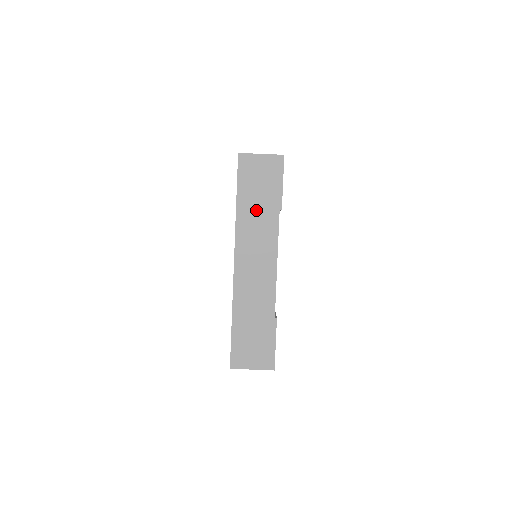
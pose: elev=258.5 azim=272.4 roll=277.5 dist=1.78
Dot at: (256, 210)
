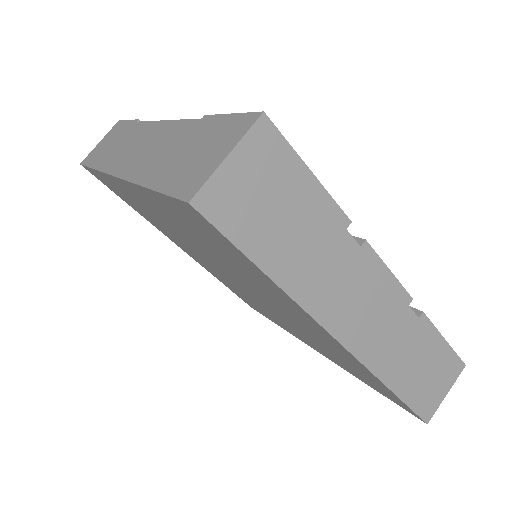
Dot at: (115, 147)
